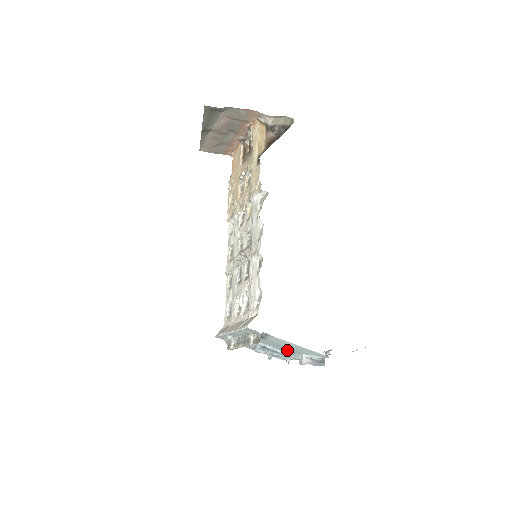
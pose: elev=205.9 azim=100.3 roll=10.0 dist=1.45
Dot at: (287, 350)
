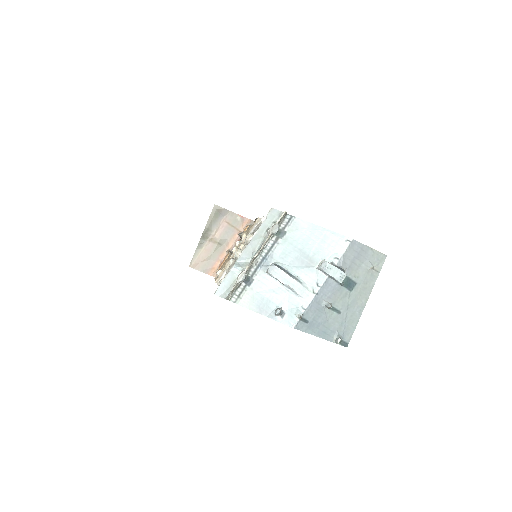
Dot at: (304, 263)
